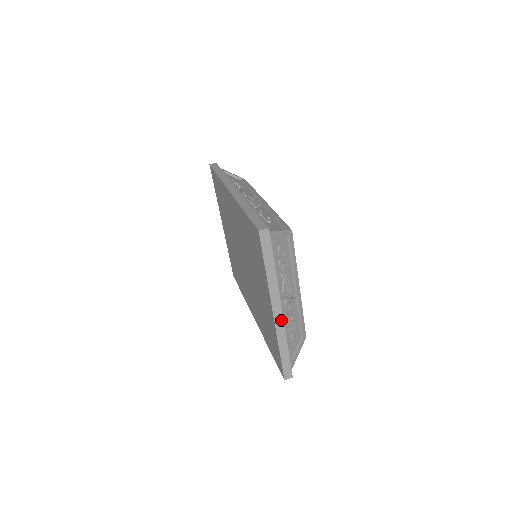
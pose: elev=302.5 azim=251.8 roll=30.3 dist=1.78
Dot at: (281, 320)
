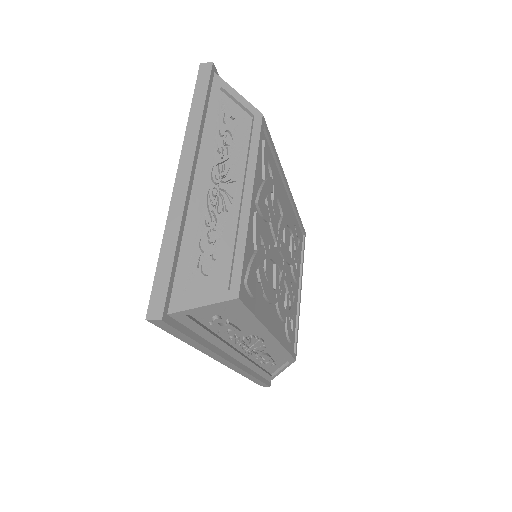
Dot at: (184, 191)
